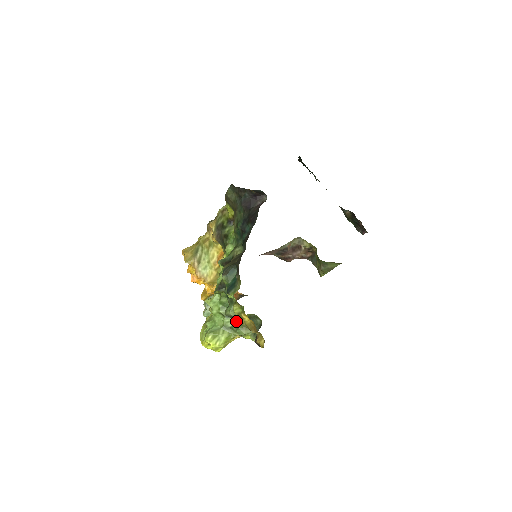
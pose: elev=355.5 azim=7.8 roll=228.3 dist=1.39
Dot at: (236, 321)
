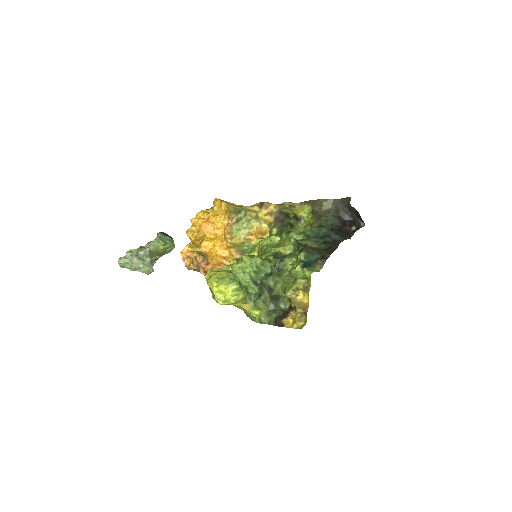
Dot at: (267, 292)
